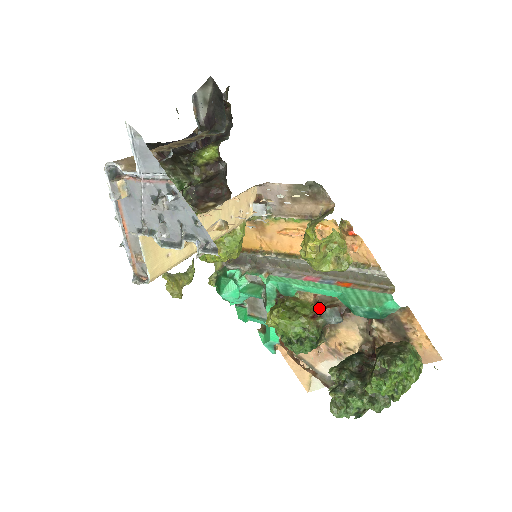
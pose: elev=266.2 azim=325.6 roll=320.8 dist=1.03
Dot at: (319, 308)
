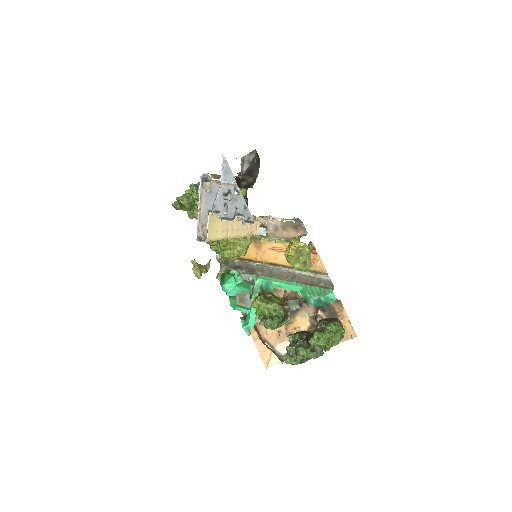
Dot at: (286, 300)
